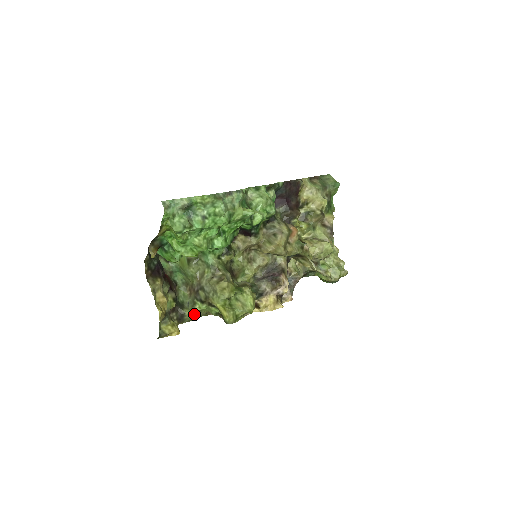
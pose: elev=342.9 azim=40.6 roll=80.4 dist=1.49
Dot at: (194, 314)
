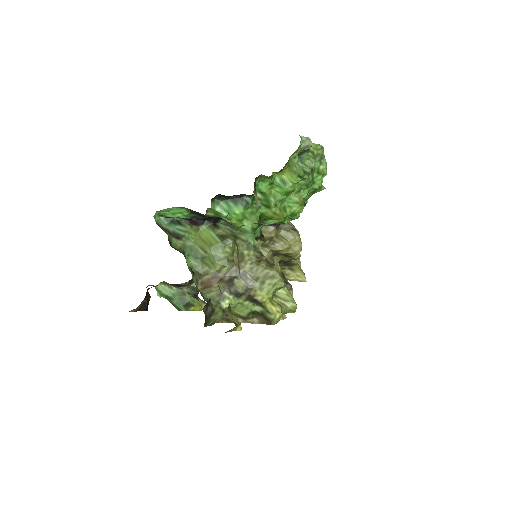
Dot at: (220, 314)
